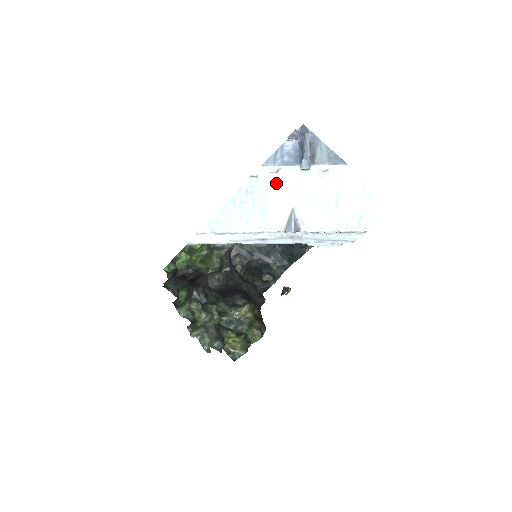
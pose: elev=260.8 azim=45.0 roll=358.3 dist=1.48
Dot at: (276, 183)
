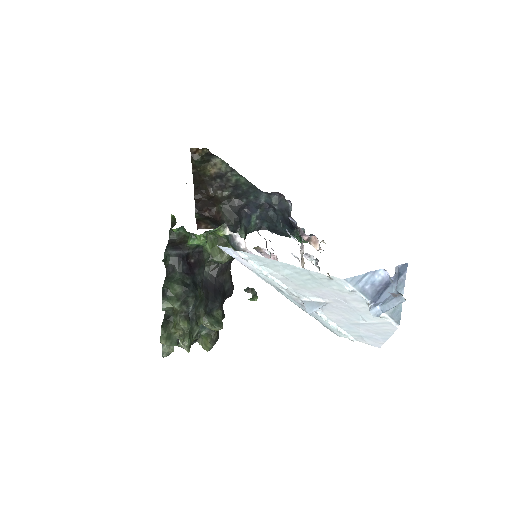
Dot at: (339, 291)
